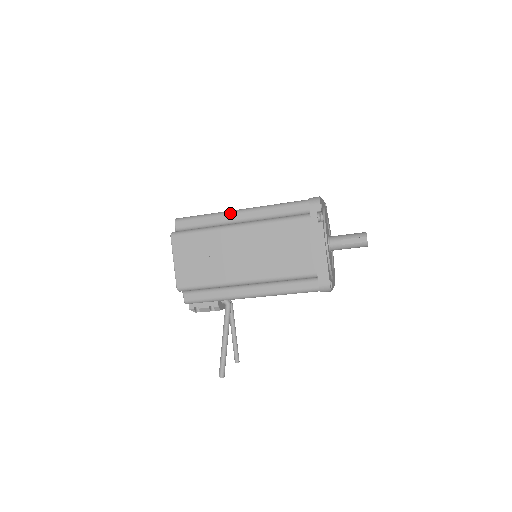
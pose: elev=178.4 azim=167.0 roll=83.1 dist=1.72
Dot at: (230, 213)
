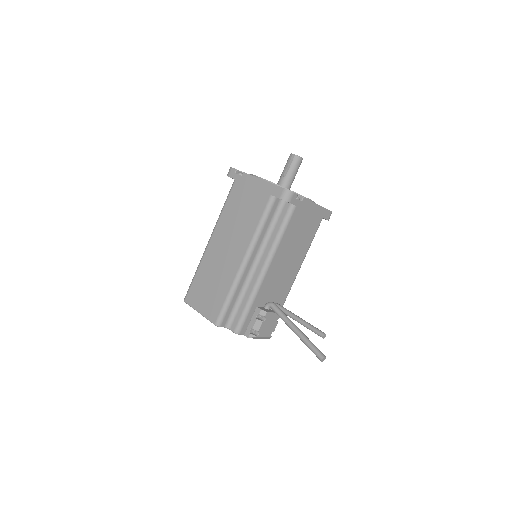
Dot at: occluded
